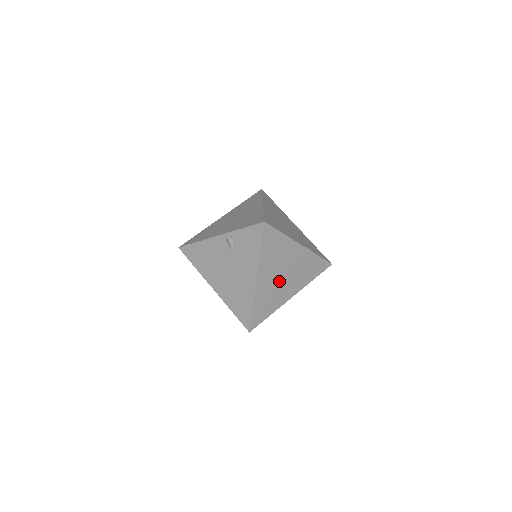
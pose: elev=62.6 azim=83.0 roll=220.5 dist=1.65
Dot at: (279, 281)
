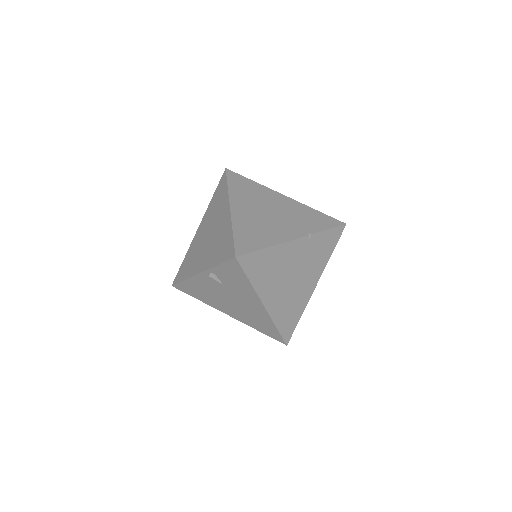
Dot at: (291, 286)
